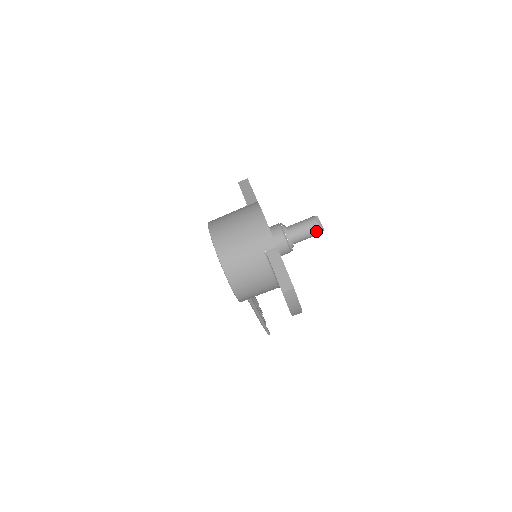
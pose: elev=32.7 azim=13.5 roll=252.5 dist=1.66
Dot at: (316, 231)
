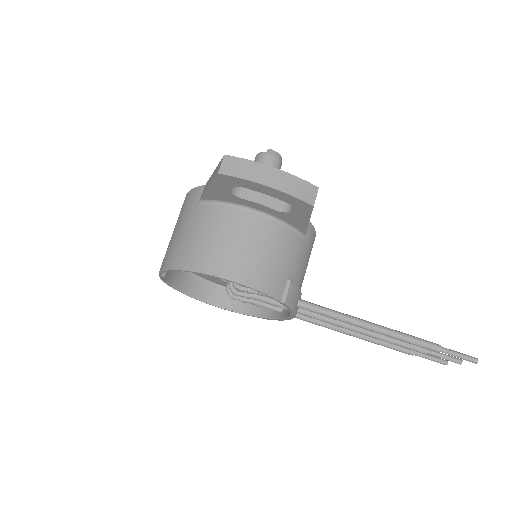
Dot at: (266, 158)
